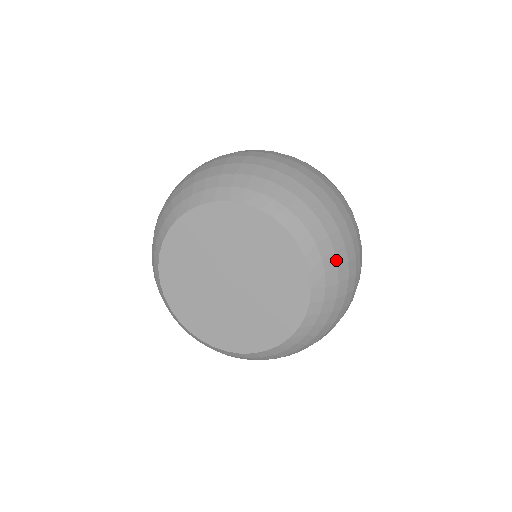
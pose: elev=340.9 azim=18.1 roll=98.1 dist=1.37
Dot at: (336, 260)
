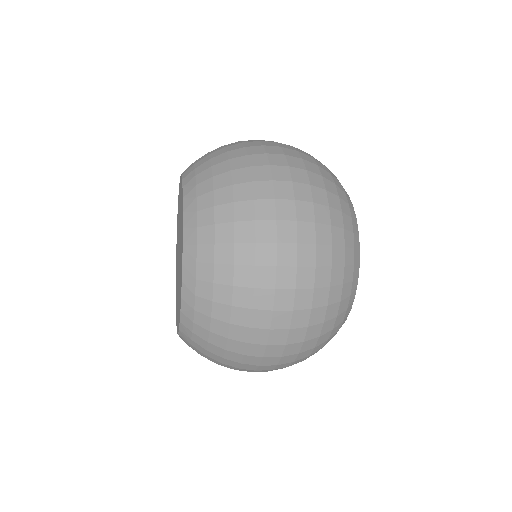
Dot at: (214, 199)
